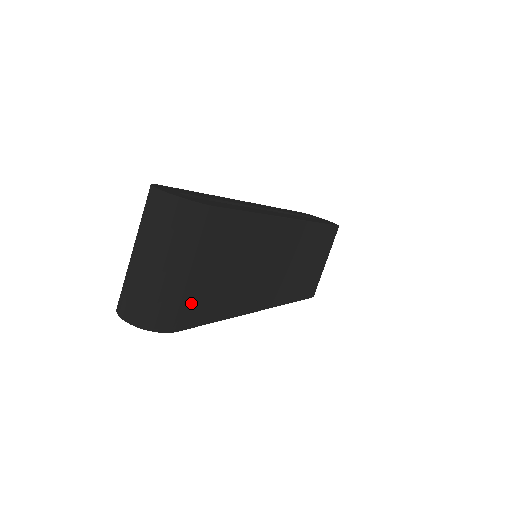
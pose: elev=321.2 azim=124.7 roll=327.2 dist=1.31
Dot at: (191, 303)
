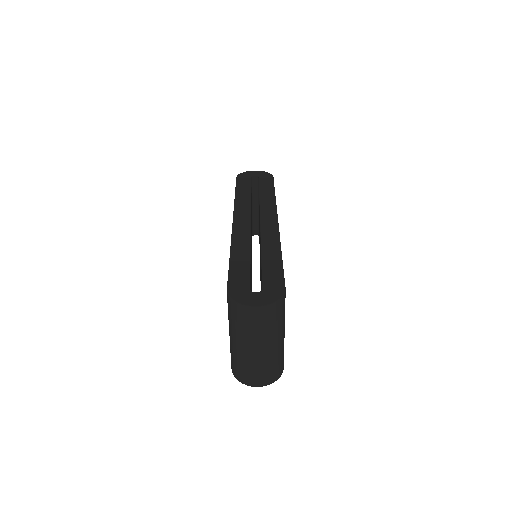
Dot at: occluded
